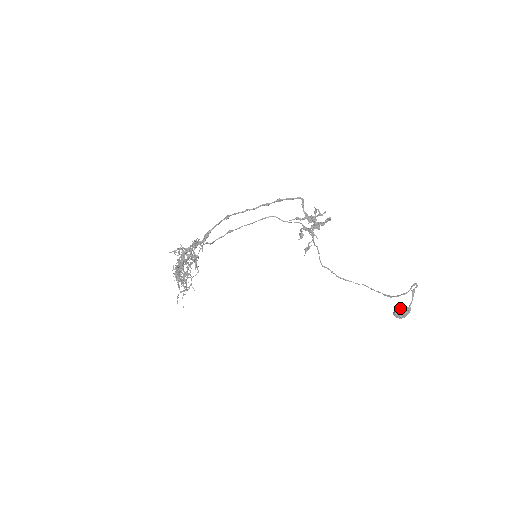
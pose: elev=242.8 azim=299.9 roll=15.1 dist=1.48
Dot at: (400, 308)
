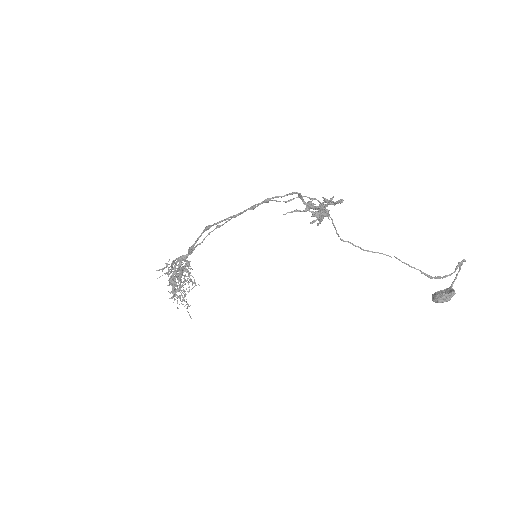
Dot at: (440, 295)
